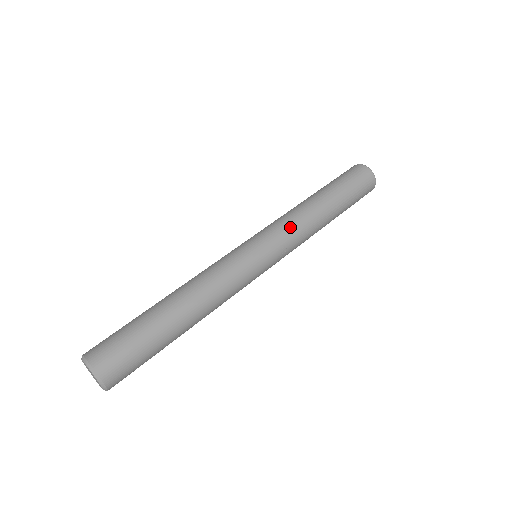
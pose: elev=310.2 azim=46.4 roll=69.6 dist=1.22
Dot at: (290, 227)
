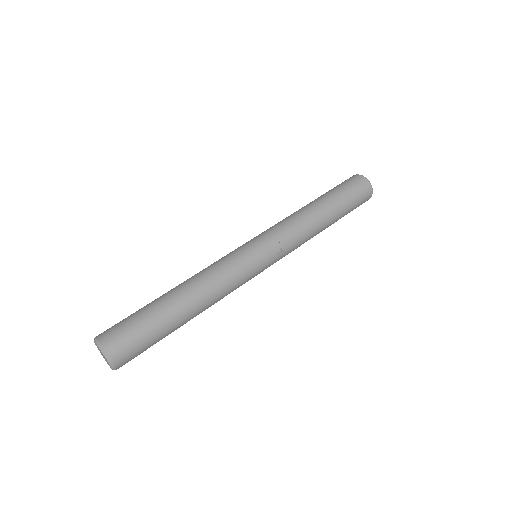
Dot at: (285, 228)
